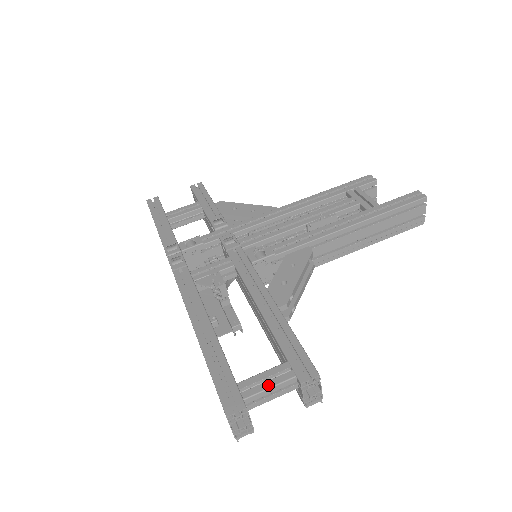
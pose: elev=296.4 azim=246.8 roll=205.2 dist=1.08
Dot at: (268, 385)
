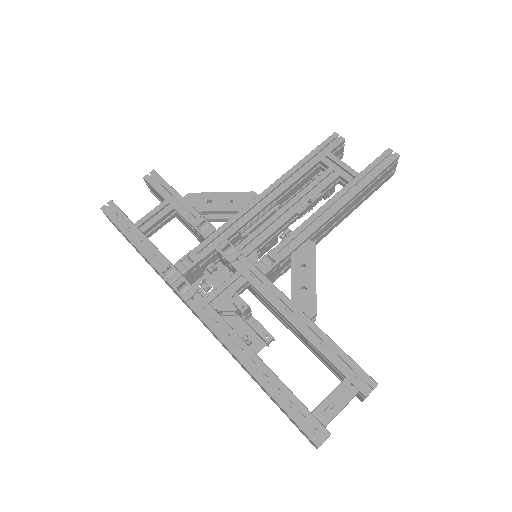
Dot at: (340, 407)
